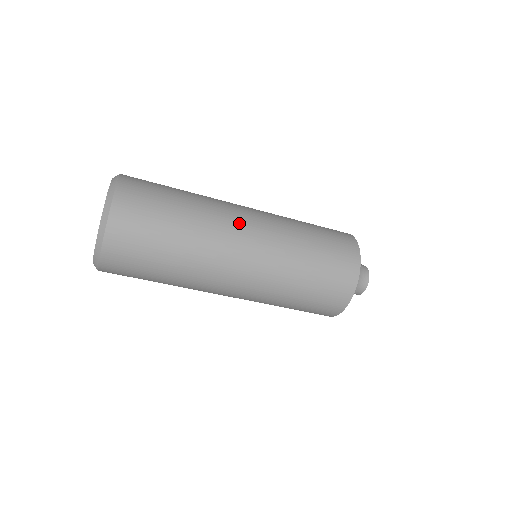
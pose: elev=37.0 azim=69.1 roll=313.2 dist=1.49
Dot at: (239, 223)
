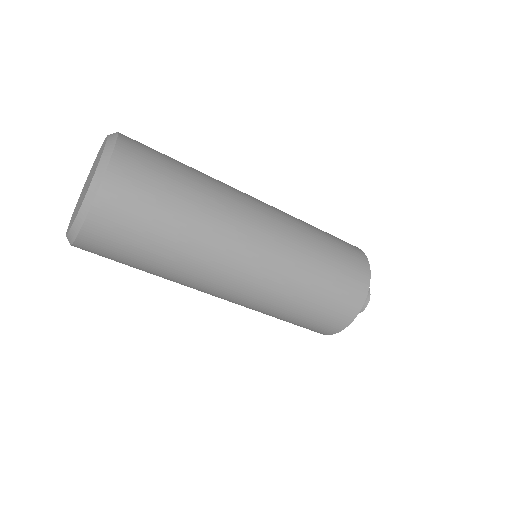
Dot at: occluded
